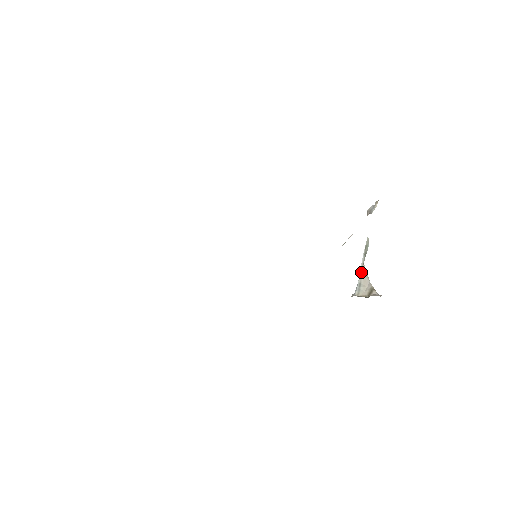
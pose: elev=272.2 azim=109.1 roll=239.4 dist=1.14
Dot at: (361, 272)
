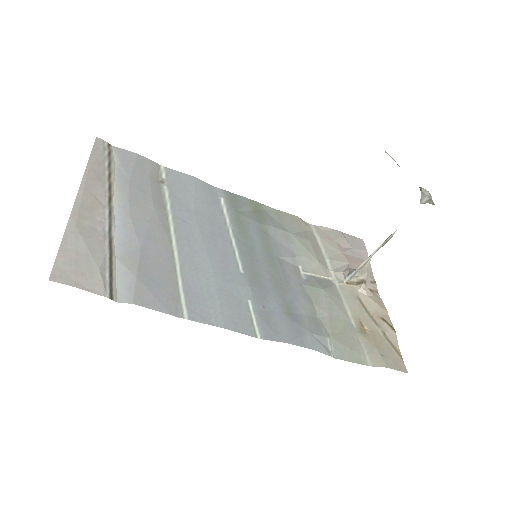
Dot at: (363, 265)
